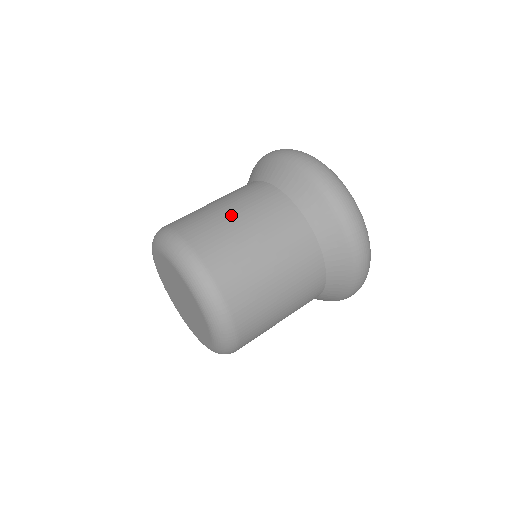
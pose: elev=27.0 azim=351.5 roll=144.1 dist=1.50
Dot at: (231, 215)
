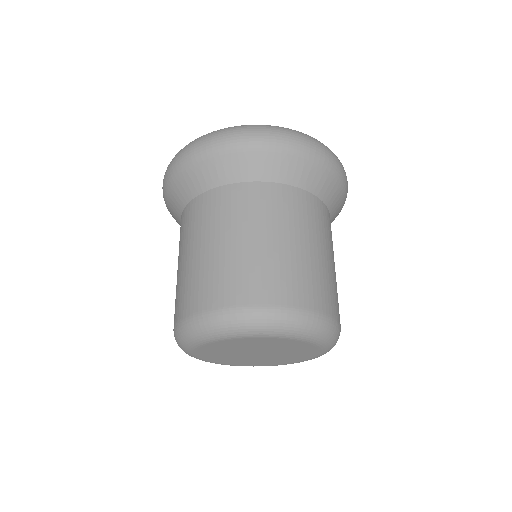
Dot at: (222, 247)
